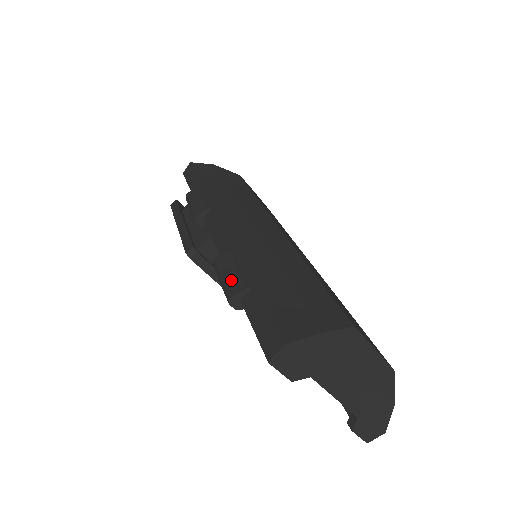
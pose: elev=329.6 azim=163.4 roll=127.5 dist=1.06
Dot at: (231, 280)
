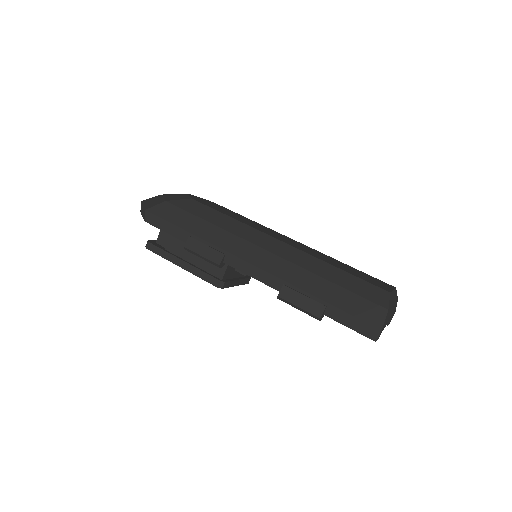
Dot at: (309, 306)
